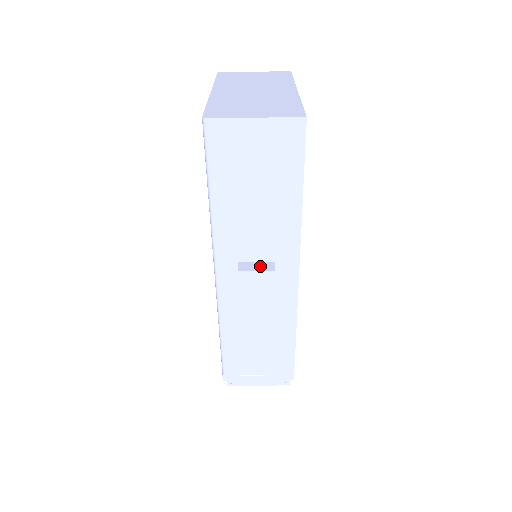
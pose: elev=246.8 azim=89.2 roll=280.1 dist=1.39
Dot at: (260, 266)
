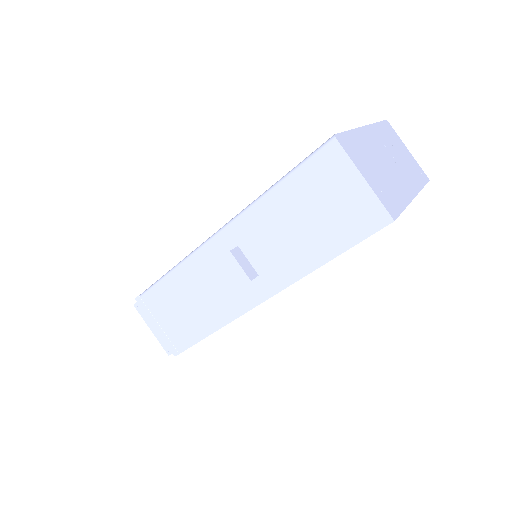
Dot at: (247, 266)
